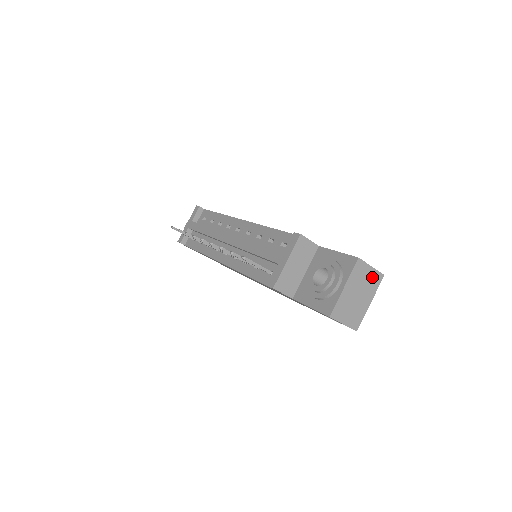
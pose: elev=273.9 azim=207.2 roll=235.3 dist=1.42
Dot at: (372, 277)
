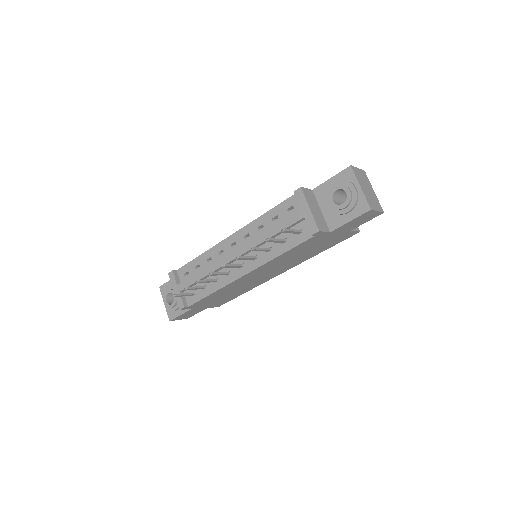
Dot at: (363, 175)
